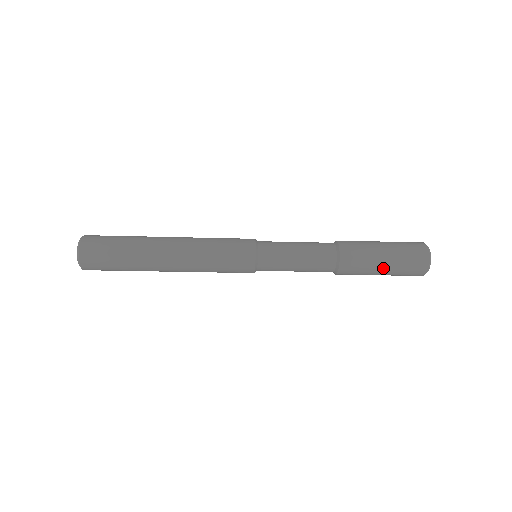
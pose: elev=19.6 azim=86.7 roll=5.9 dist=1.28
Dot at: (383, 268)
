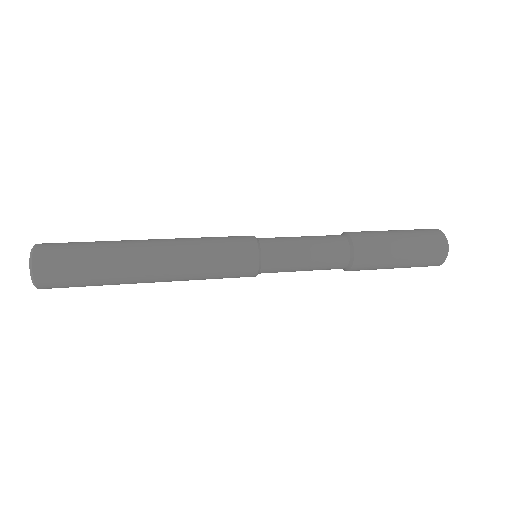
Dot at: (401, 256)
